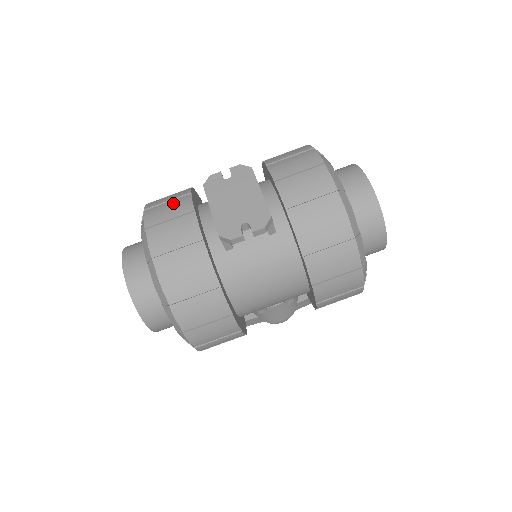
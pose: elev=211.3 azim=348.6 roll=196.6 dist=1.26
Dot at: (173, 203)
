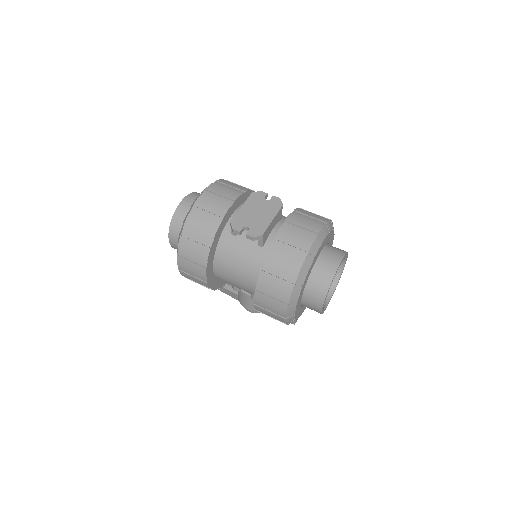
Dot at: (231, 189)
